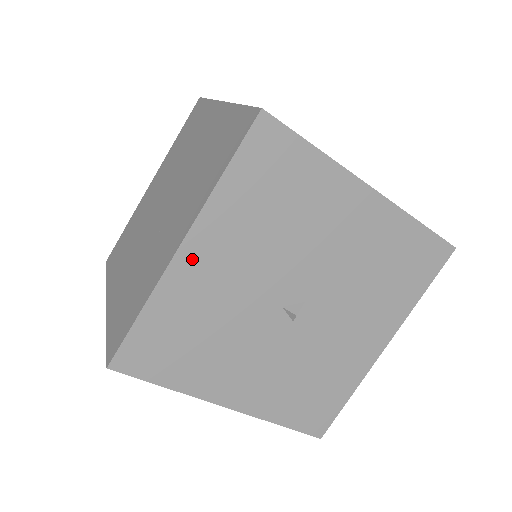
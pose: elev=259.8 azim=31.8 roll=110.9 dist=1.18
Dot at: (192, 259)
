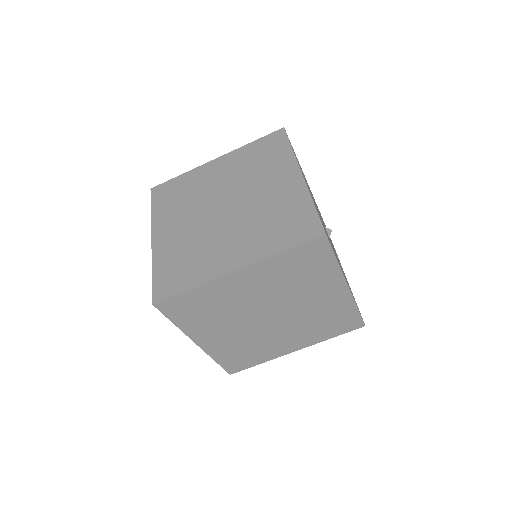
Dot at: occluded
